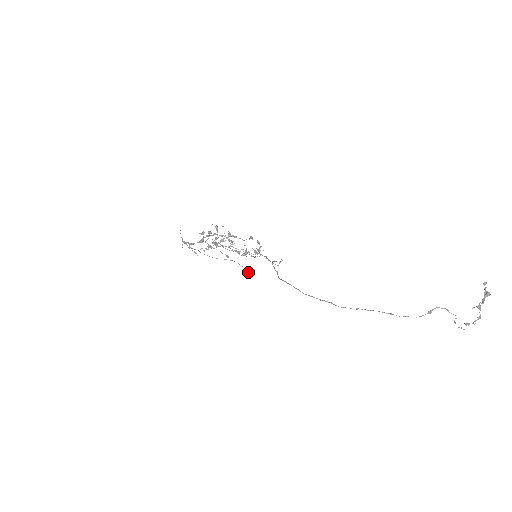
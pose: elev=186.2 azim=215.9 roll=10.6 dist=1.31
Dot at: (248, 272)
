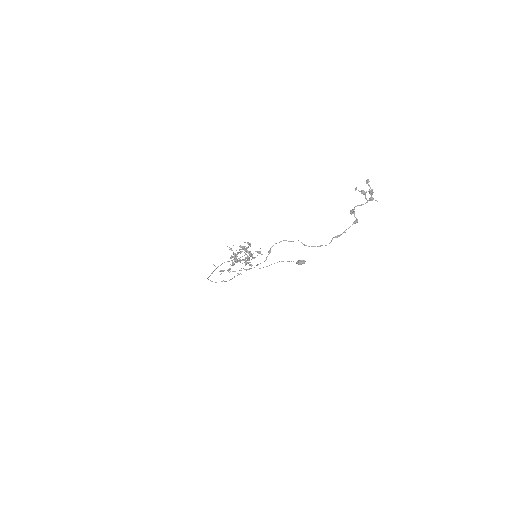
Dot at: (299, 263)
